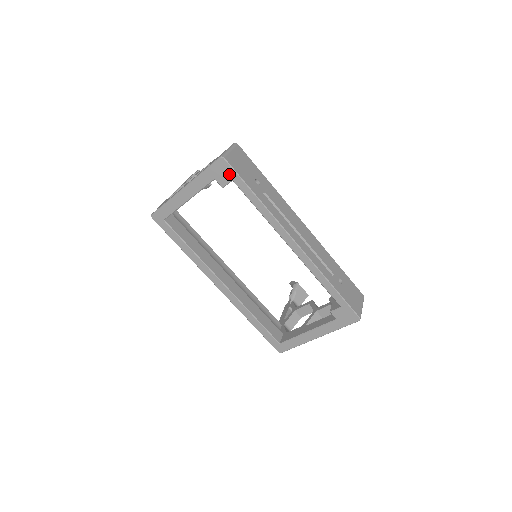
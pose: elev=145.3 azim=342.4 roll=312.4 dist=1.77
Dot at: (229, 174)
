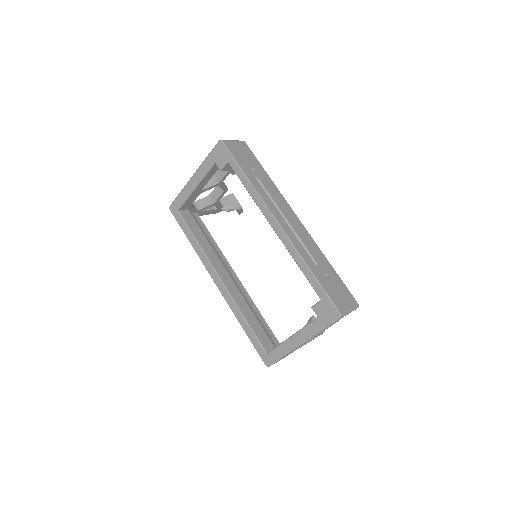
Dot at: (225, 156)
